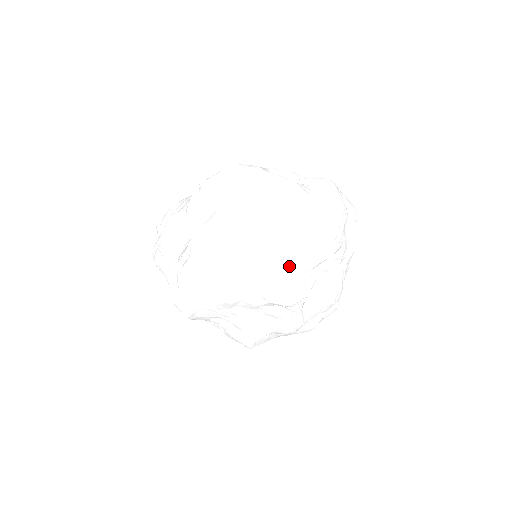
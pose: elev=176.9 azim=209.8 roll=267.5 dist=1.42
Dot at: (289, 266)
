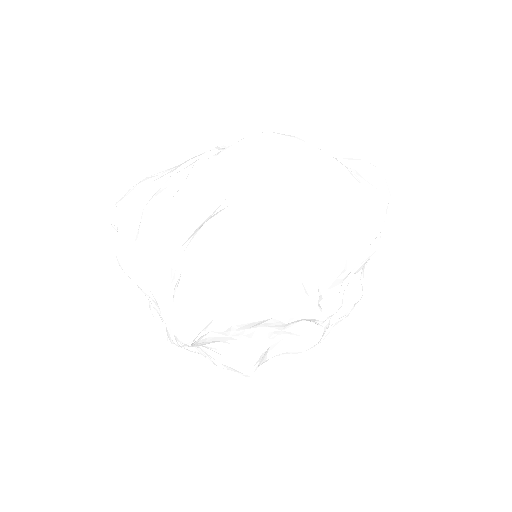
Dot at: (332, 269)
